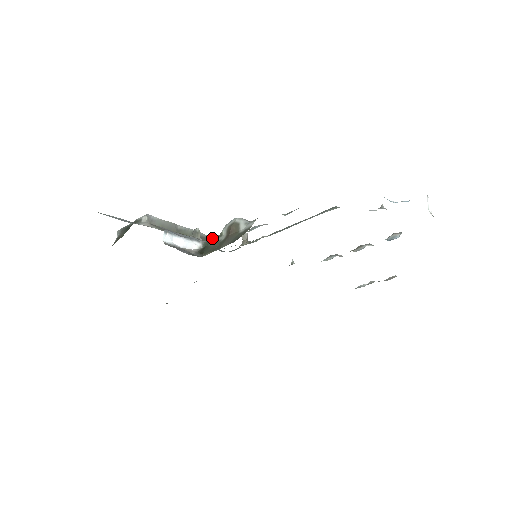
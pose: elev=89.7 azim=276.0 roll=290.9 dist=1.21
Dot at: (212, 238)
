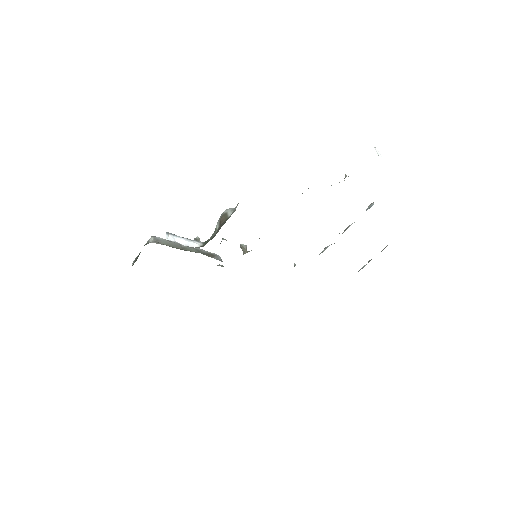
Dot at: (216, 255)
